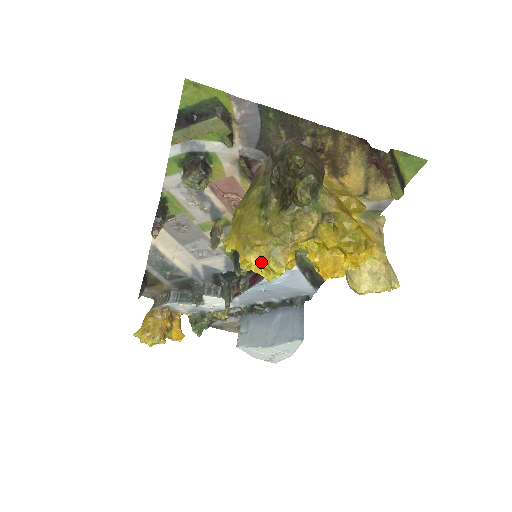
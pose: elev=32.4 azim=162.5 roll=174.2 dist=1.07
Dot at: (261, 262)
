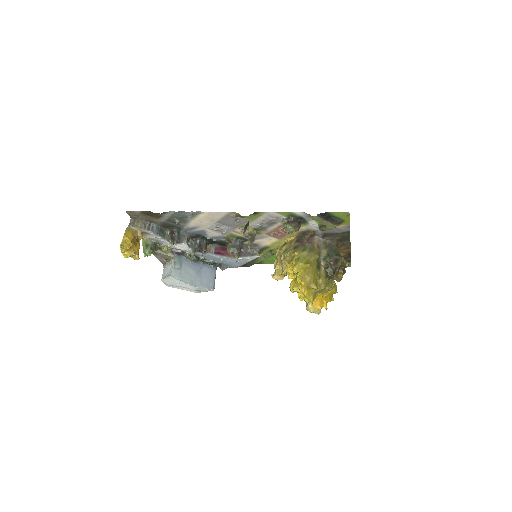
Dot at: (309, 295)
